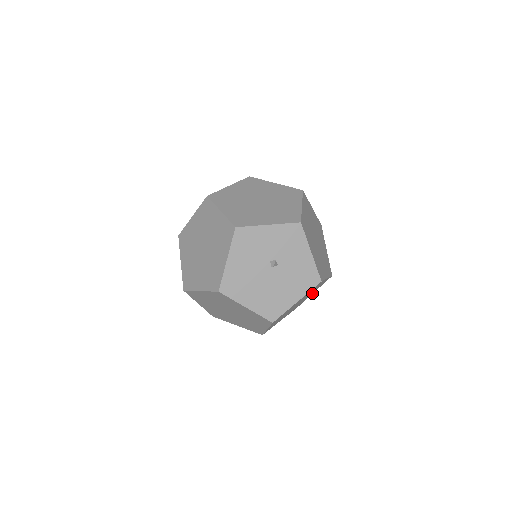
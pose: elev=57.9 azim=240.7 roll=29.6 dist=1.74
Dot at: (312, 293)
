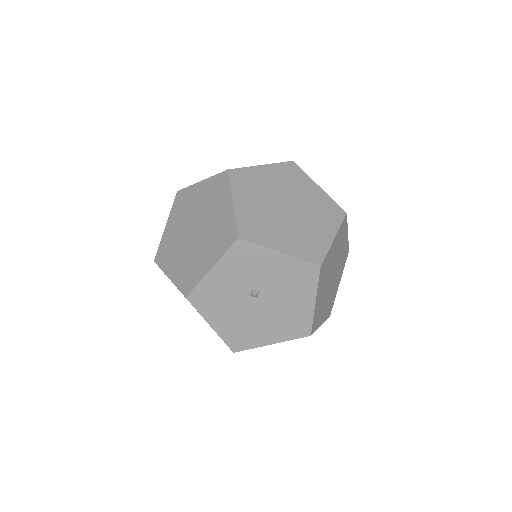
Dot at: (345, 239)
